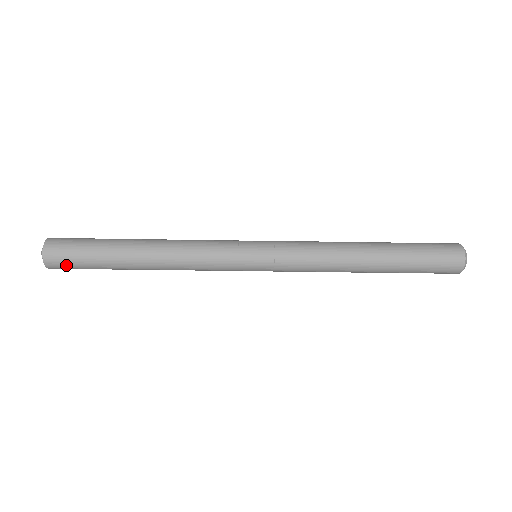
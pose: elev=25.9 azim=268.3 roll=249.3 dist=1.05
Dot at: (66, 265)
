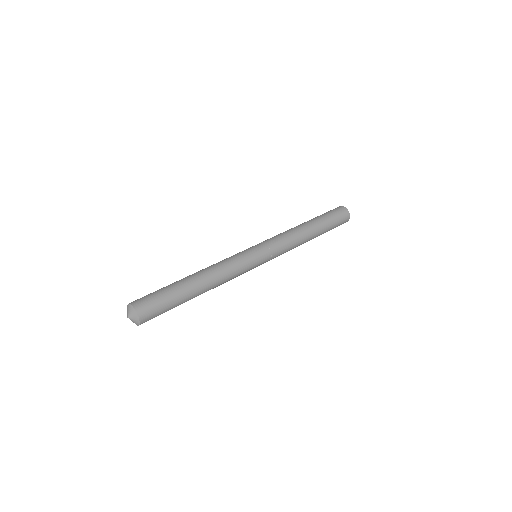
Dot at: occluded
